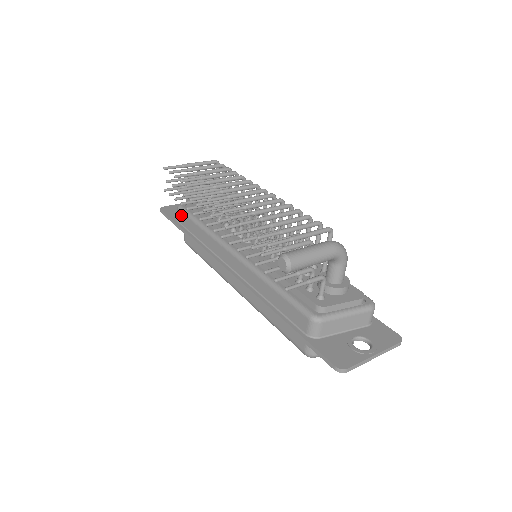
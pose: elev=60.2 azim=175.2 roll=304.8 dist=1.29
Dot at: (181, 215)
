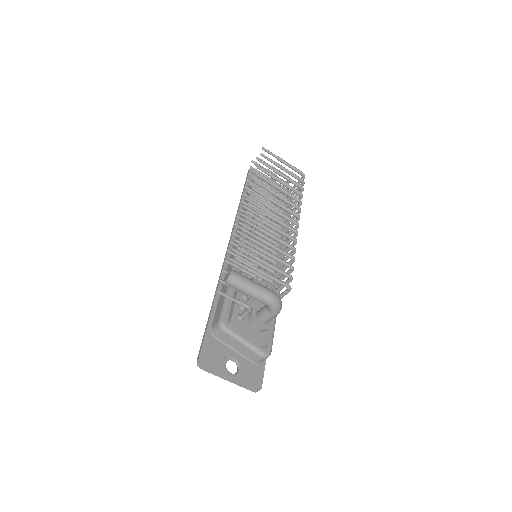
Dot at: occluded
